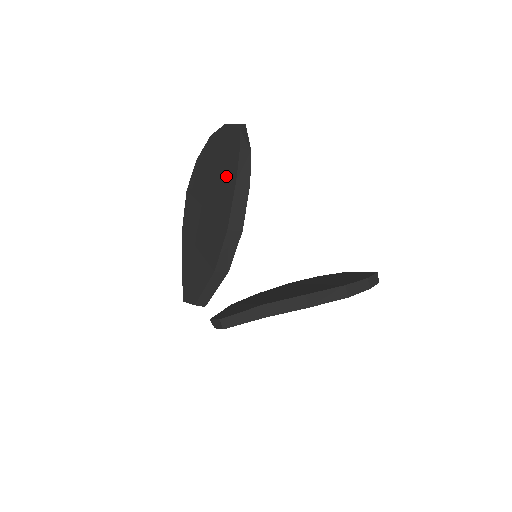
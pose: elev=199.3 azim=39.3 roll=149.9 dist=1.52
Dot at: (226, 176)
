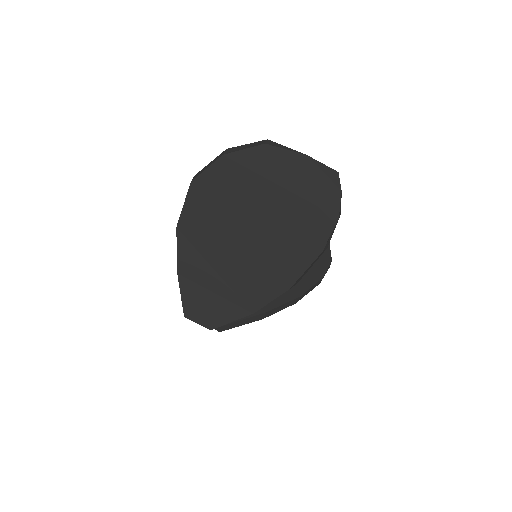
Dot at: (301, 232)
